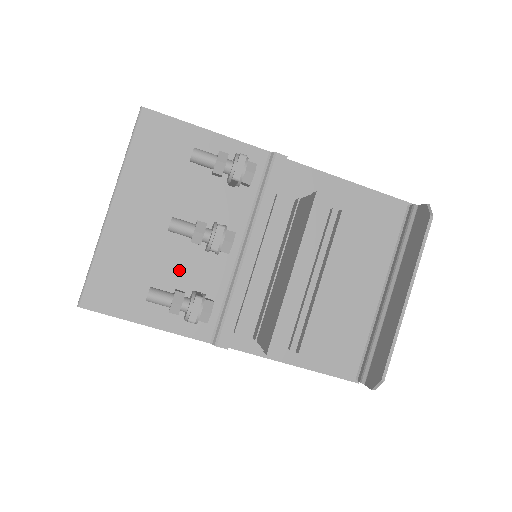
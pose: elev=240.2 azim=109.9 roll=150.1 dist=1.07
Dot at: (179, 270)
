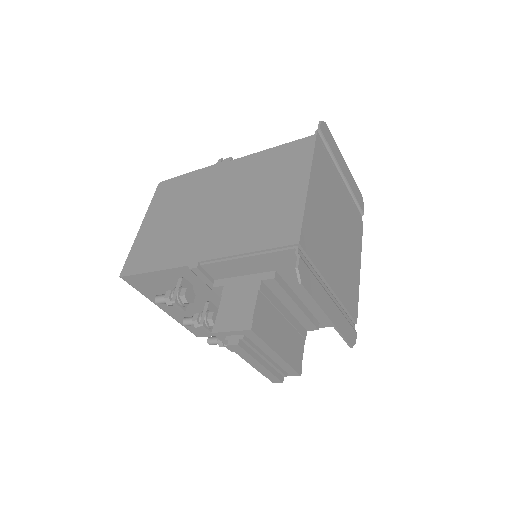
Dot at: occluded
